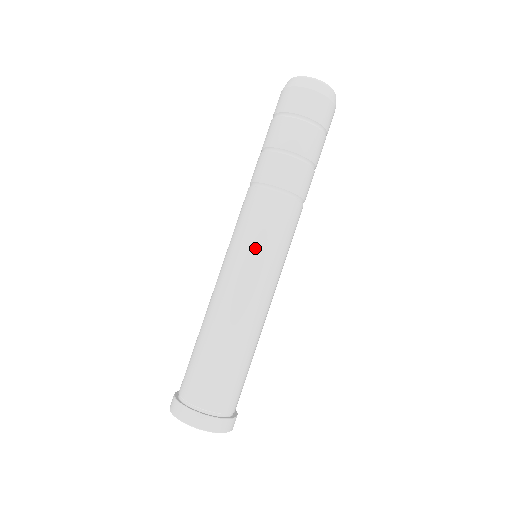
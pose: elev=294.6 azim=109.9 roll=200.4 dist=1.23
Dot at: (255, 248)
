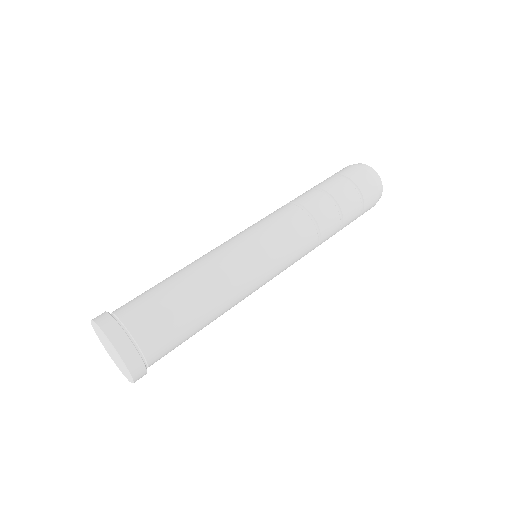
Dot at: (269, 242)
